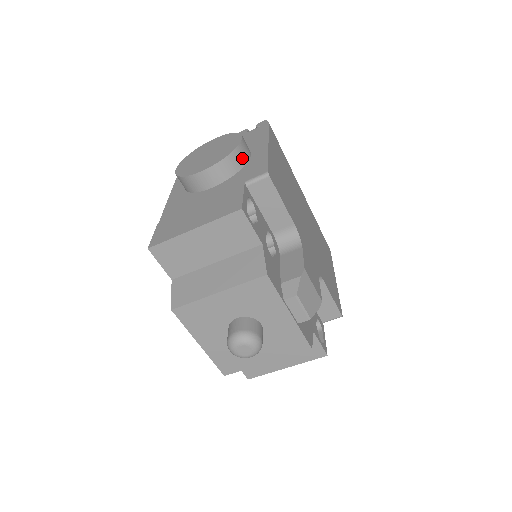
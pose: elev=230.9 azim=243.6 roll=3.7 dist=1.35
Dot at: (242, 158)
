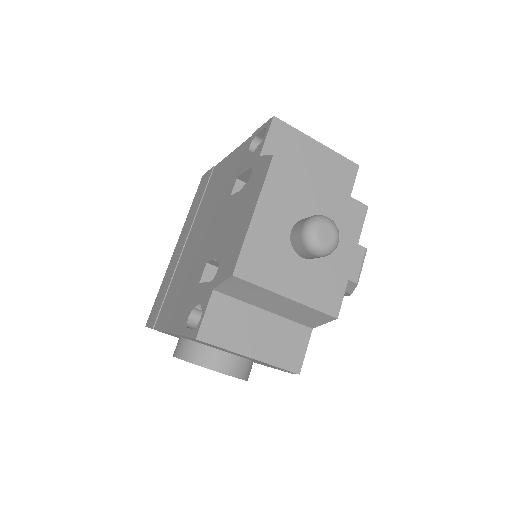
Dot at: occluded
